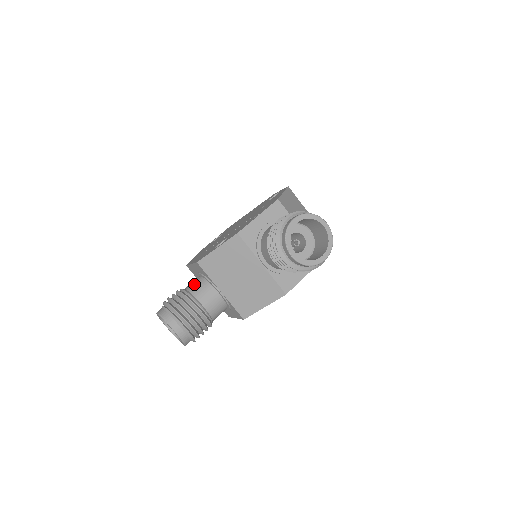
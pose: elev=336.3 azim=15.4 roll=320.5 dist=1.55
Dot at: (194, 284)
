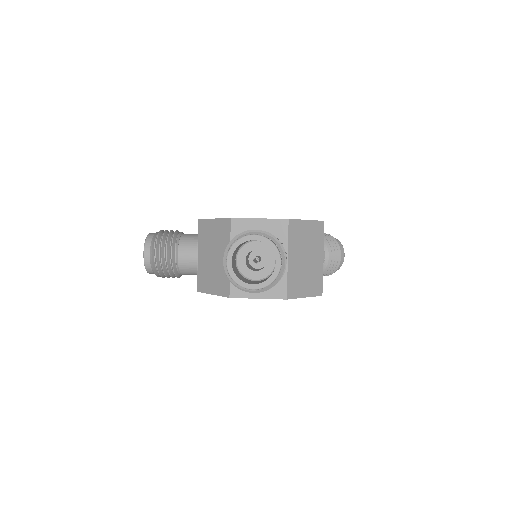
Dot at: (190, 235)
